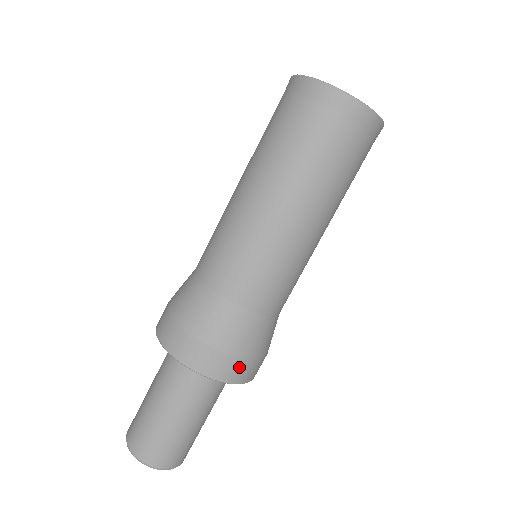
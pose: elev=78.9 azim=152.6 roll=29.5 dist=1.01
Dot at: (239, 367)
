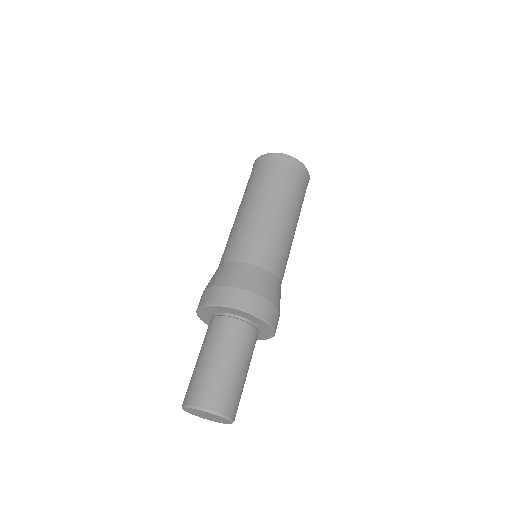
Dot at: (277, 317)
